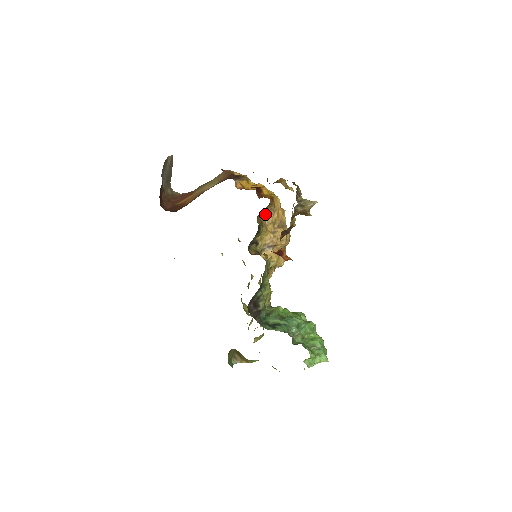
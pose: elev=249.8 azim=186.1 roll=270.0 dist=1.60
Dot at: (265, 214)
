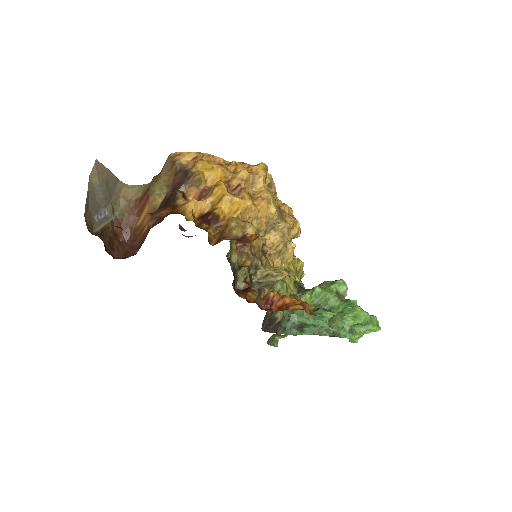
Dot at: occluded
